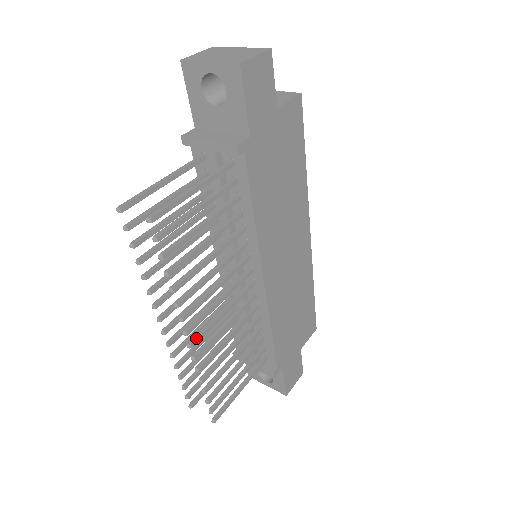
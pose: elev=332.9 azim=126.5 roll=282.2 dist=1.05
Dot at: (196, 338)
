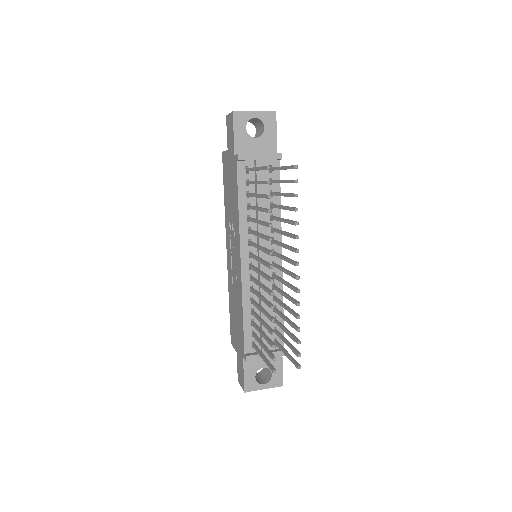
Dot at: (296, 275)
